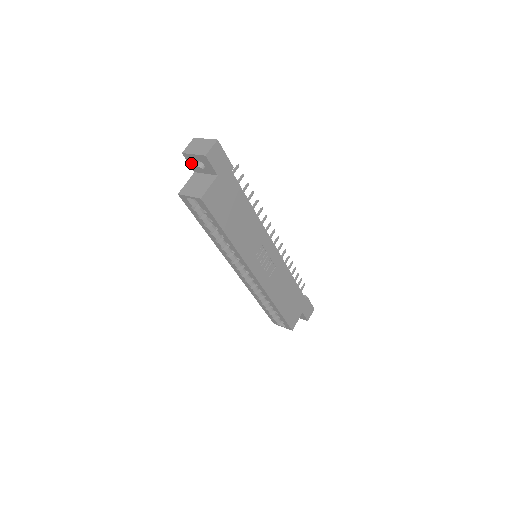
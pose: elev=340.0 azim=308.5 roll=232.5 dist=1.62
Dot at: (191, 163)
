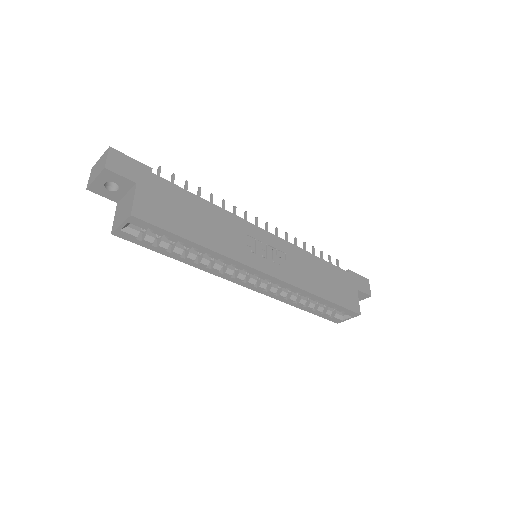
Dot at: (104, 194)
